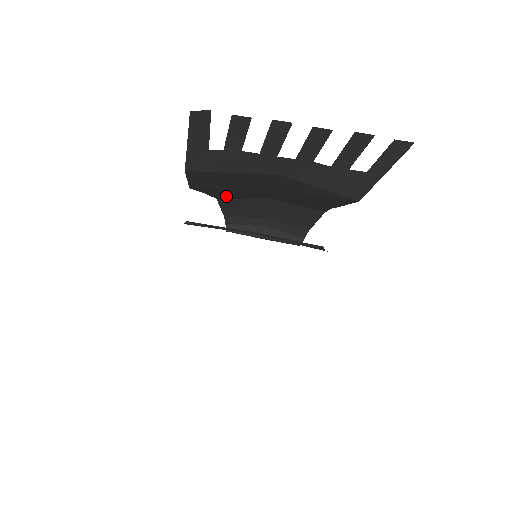
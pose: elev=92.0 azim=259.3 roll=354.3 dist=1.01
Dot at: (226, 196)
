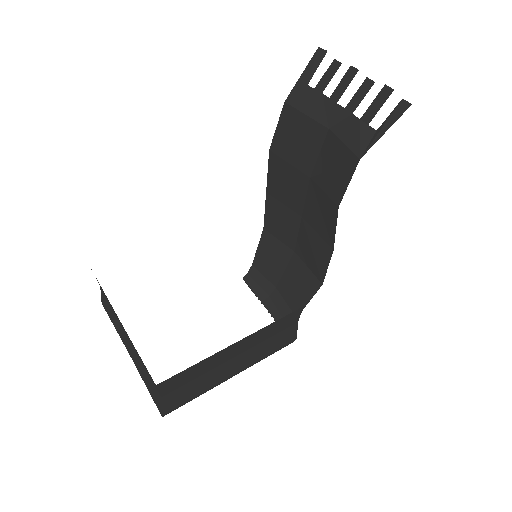
Dot at: (273, 220)
